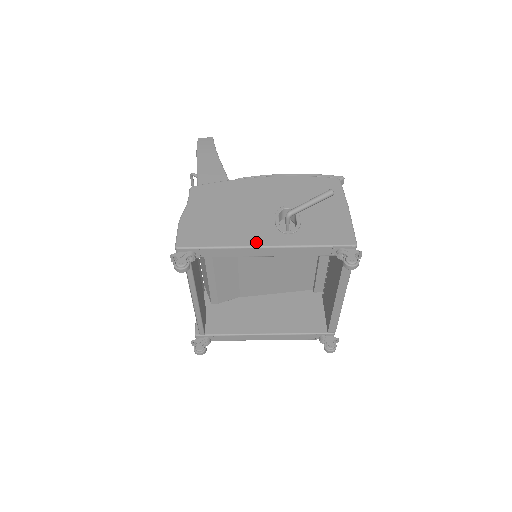
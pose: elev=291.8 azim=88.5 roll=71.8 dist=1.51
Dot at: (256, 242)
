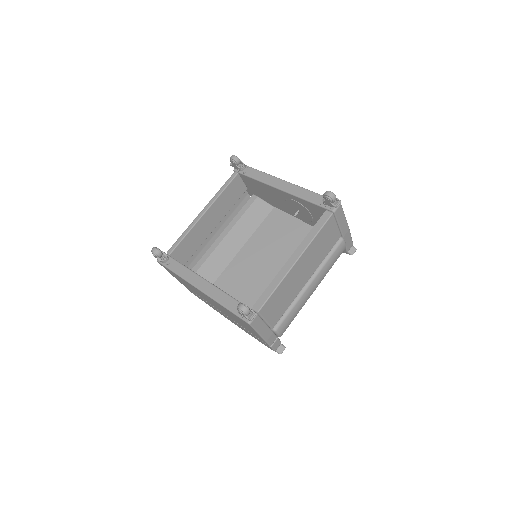
Dot at: occluded
